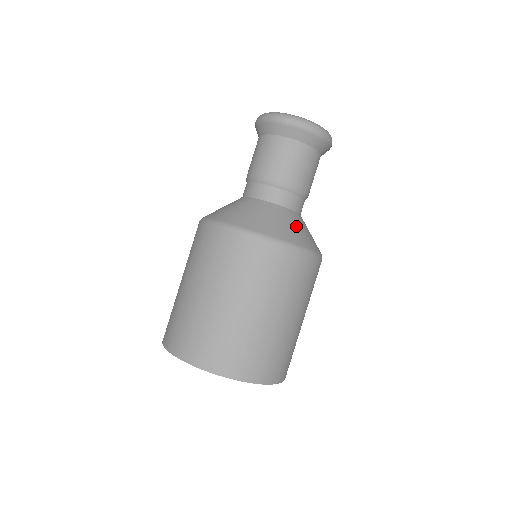
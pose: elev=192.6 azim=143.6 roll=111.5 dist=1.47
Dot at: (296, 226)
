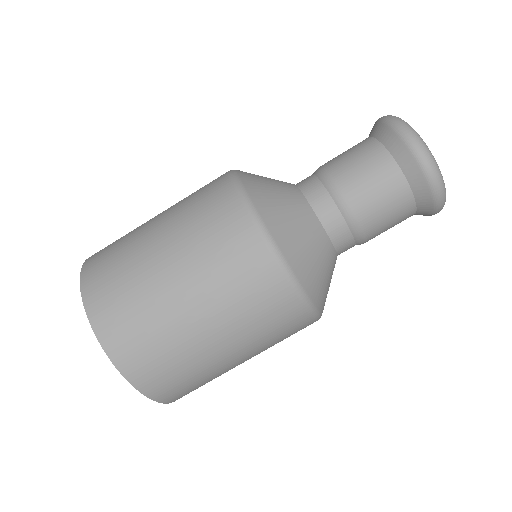
Dot at: occluded
